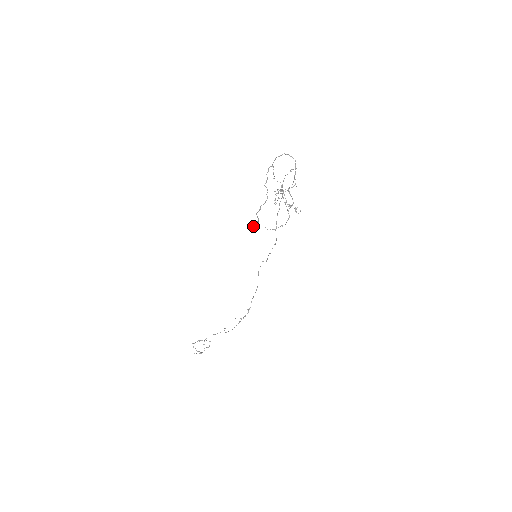
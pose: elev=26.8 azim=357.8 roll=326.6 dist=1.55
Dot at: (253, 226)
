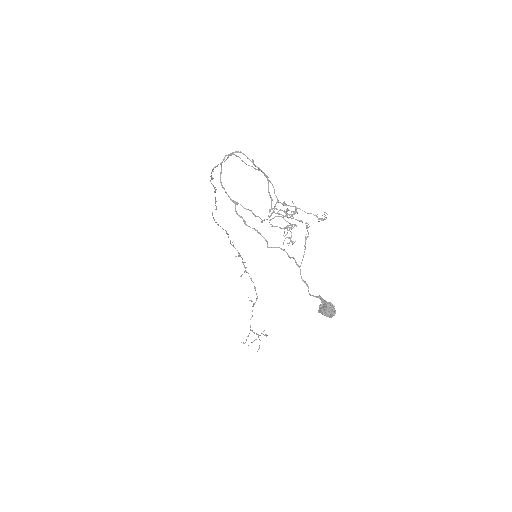
Dot at: (331, 316)
